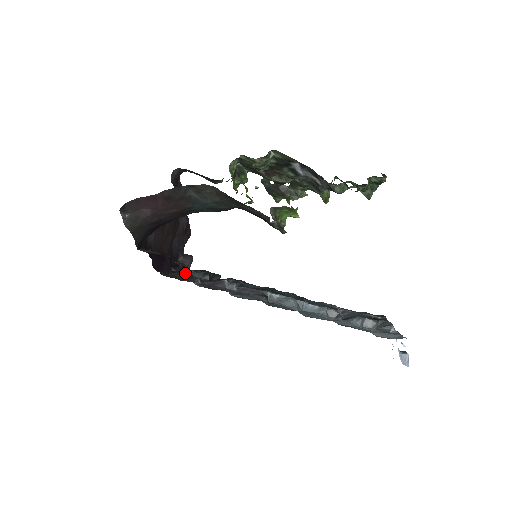
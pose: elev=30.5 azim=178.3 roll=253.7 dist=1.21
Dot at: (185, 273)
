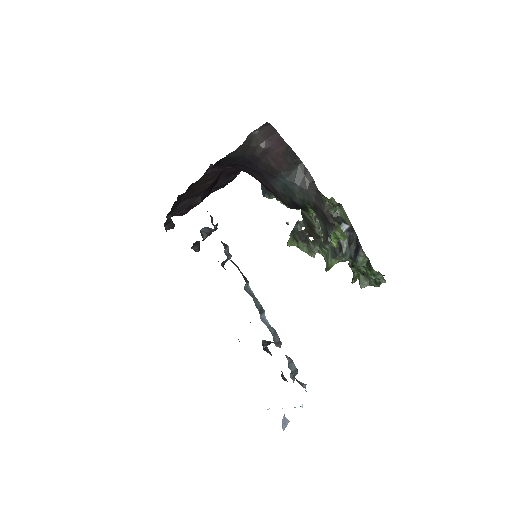
Dot at: occluded
